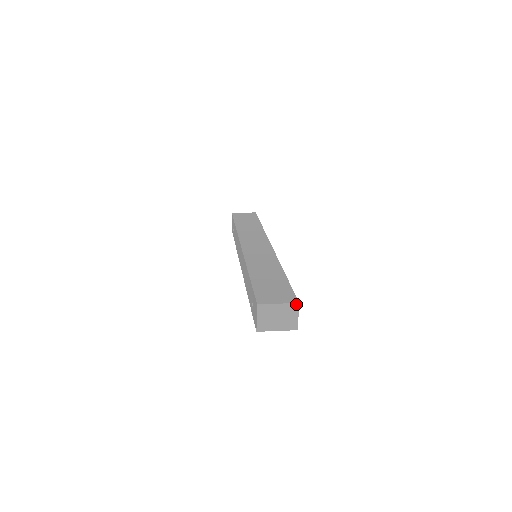
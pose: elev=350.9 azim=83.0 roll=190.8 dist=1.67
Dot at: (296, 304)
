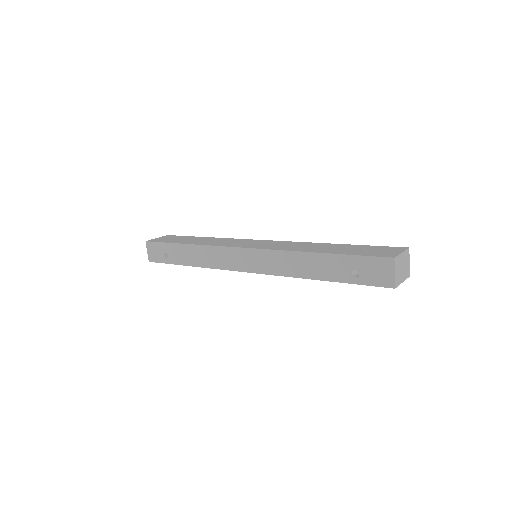
Dot at: (408, 249)
